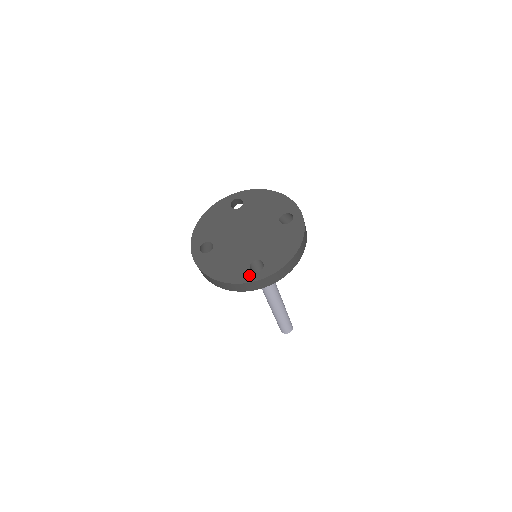
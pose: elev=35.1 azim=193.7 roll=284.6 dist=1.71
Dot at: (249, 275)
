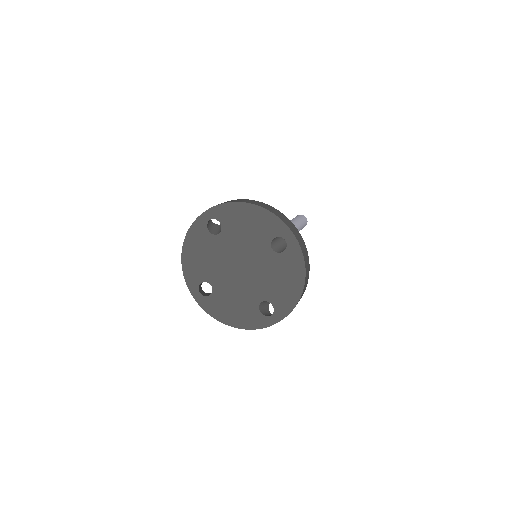
Dot at: (262, 320)
